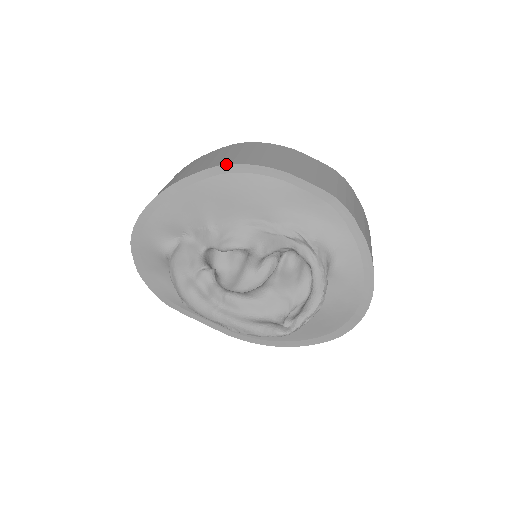
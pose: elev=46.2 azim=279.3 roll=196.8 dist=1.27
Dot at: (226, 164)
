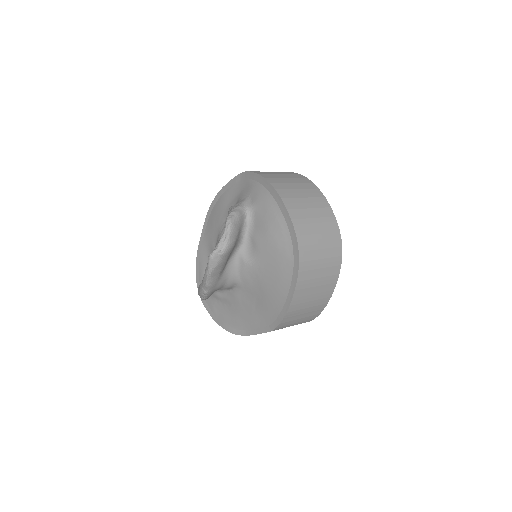
Dot at: (207, 213)
